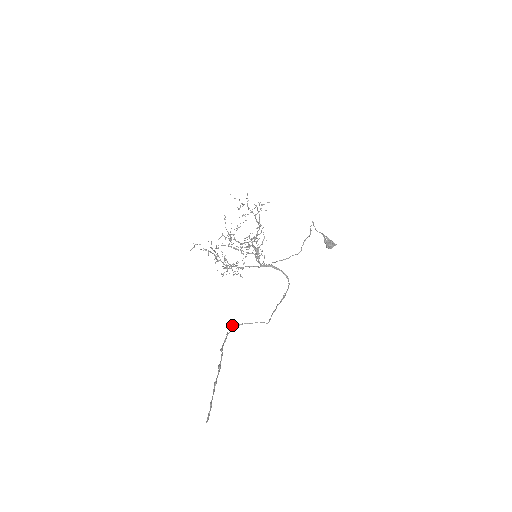
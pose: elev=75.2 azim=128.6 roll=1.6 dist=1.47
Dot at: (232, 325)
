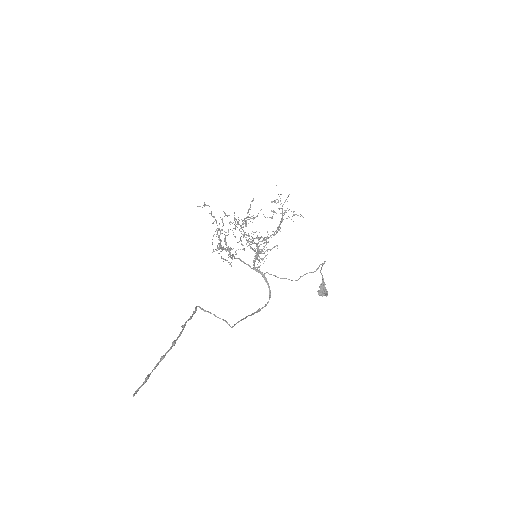
Dot at: (198, 306)
